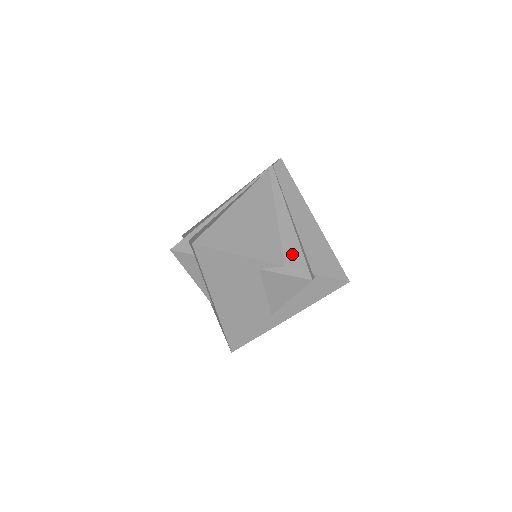
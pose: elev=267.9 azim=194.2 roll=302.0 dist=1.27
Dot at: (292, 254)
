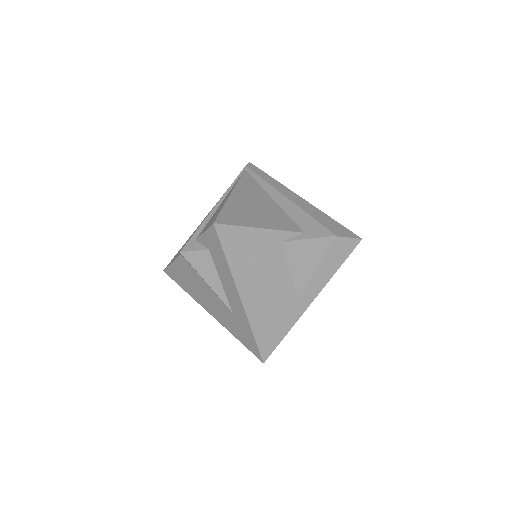
Dot at: (305, 222)
